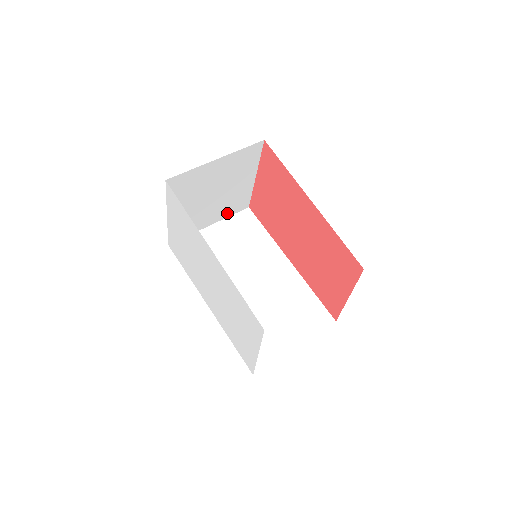
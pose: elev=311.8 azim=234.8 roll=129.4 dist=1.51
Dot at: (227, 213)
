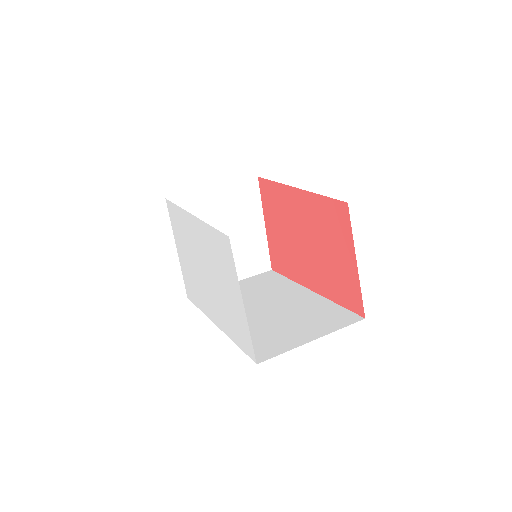
Dot at: (247, 271)
